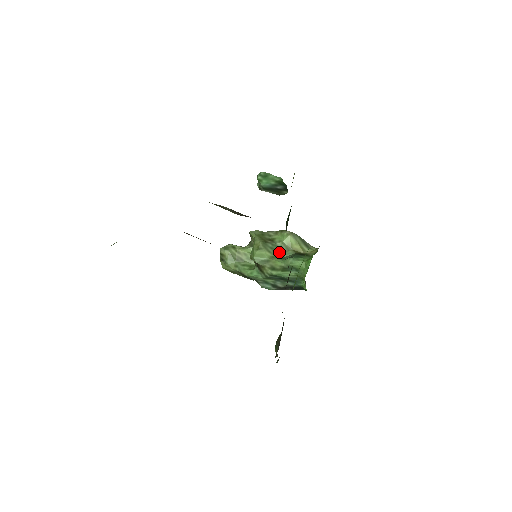
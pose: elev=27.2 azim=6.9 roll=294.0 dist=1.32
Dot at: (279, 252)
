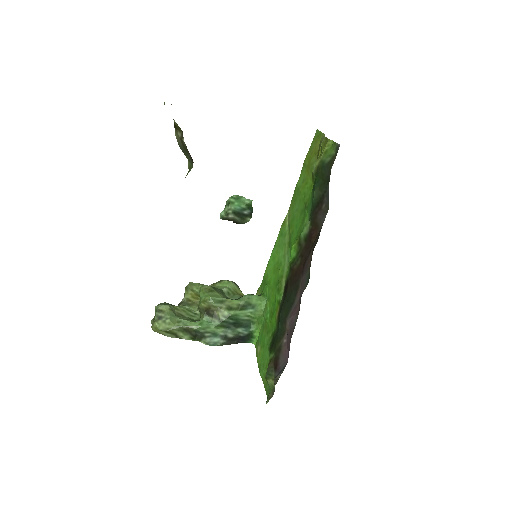
Dot at: (227, 297)
